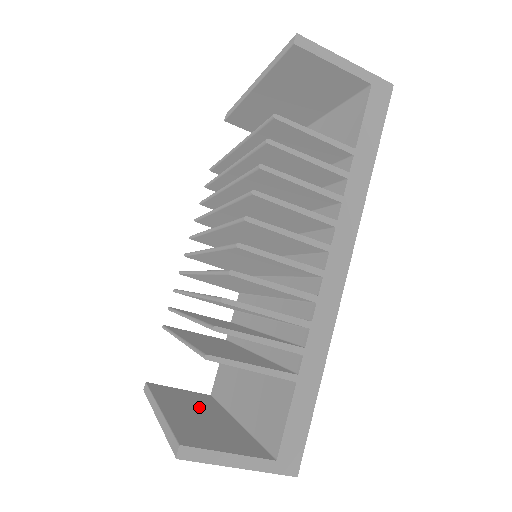
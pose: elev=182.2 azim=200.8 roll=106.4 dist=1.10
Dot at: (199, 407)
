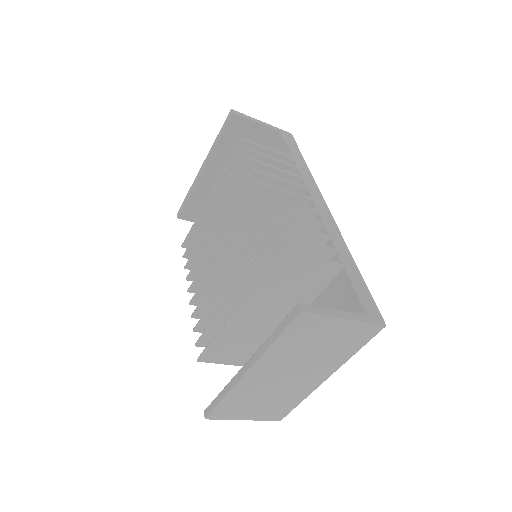
Dot at: occluded
